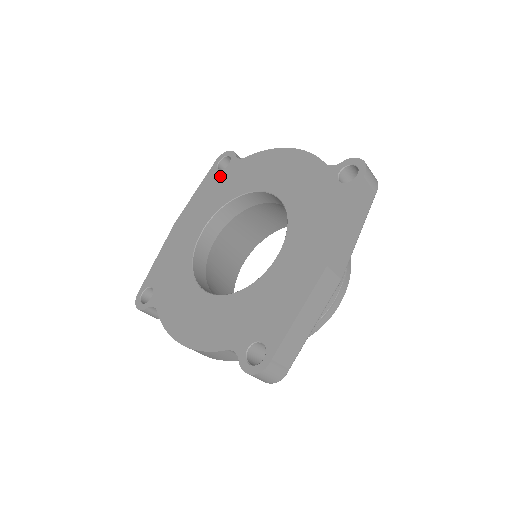
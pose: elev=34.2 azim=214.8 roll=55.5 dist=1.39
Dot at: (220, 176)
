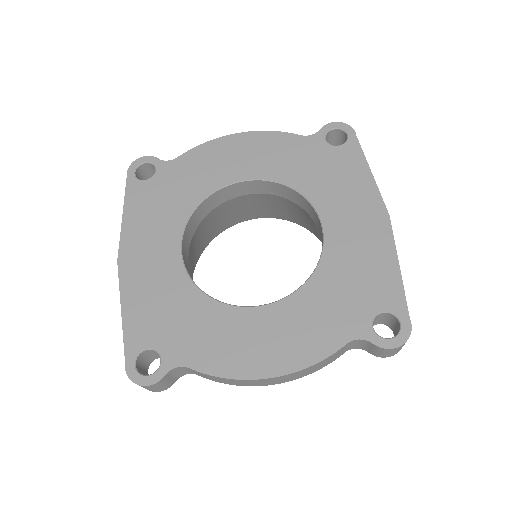
Dot at: (153, 186)
